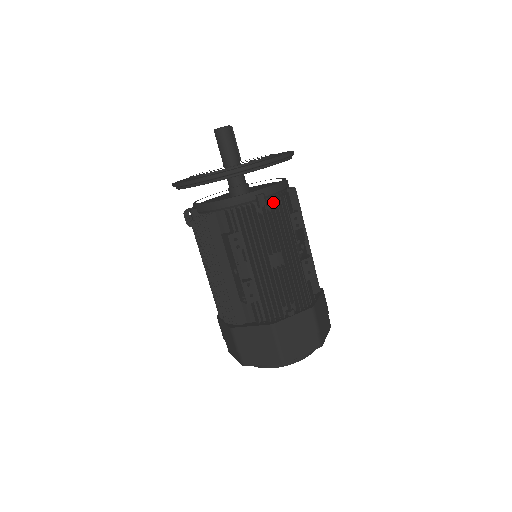
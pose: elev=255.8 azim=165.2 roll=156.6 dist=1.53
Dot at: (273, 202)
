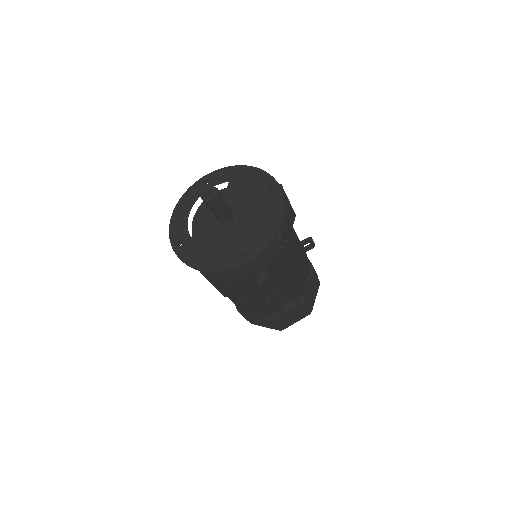
Dot at: (228, 281)
